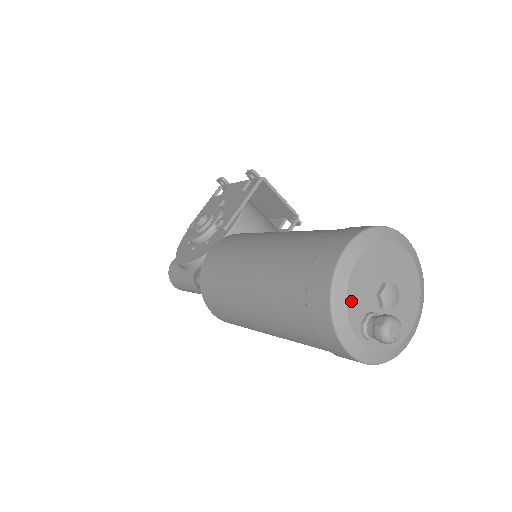
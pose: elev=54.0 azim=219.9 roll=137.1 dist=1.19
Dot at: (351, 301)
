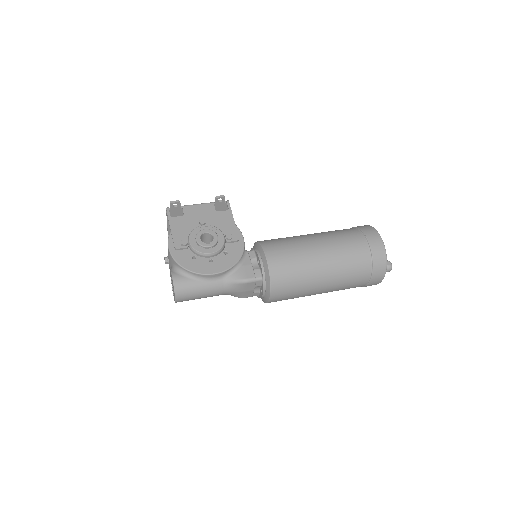
Dot at: occluded
